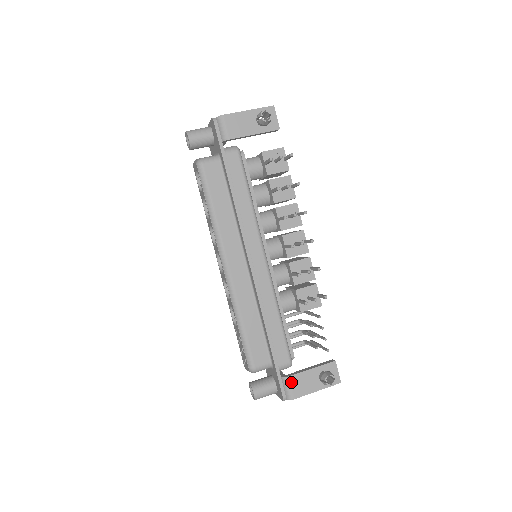
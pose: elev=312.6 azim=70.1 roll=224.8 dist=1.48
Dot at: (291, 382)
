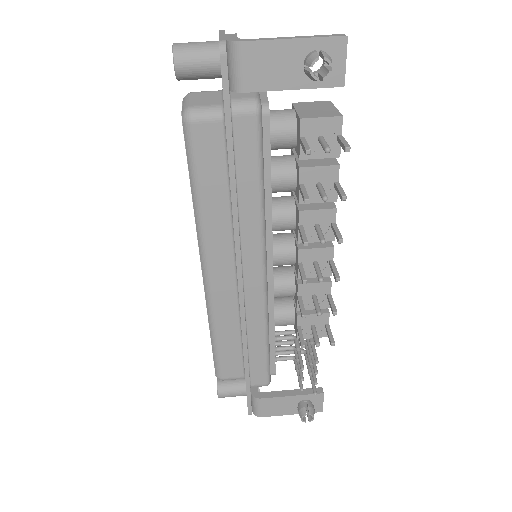
Dot at: (262, 403)
